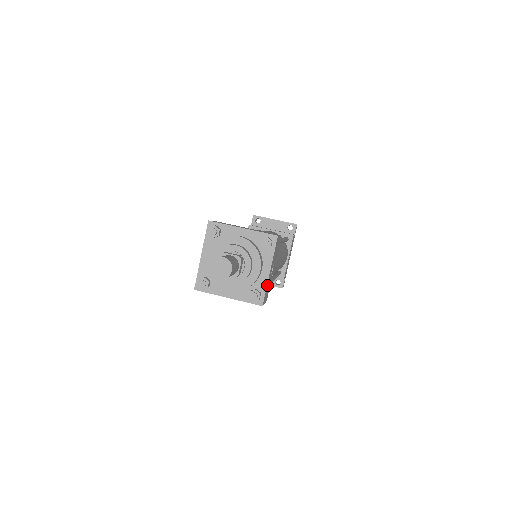
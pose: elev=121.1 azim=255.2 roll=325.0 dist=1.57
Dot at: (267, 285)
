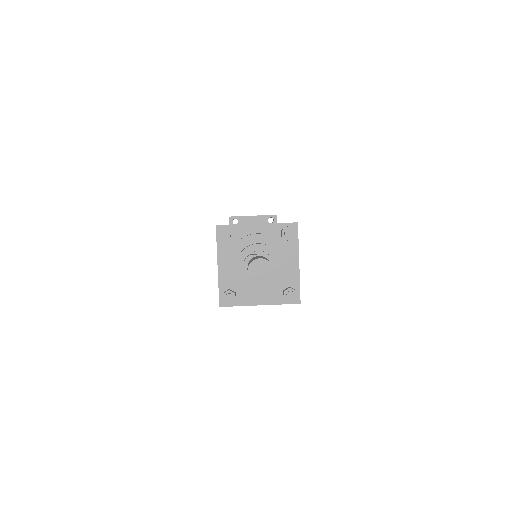
Dot at: (299, 279)
